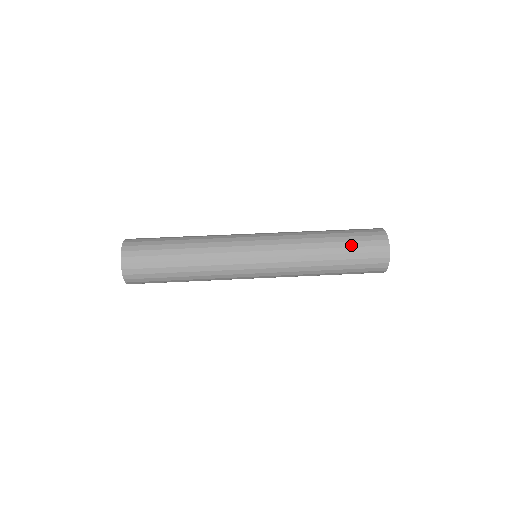
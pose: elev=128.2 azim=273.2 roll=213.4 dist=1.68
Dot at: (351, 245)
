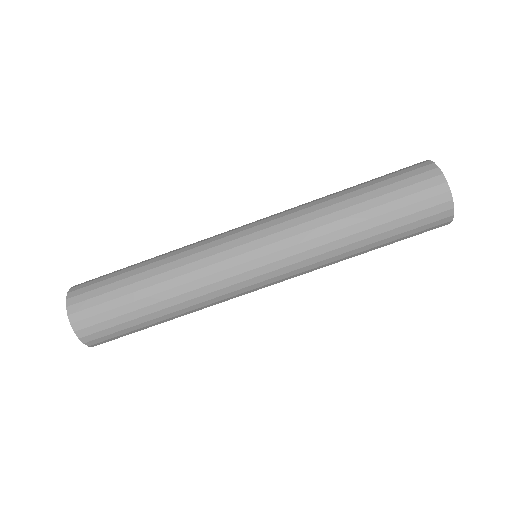
Dot at: (388, 199)
